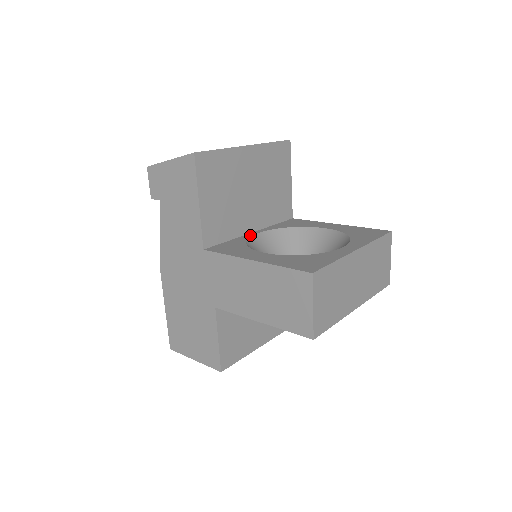
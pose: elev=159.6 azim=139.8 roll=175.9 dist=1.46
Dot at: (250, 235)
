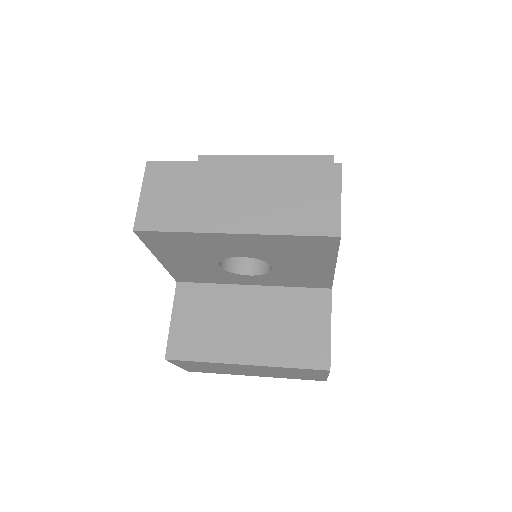
Dot at: occluded
